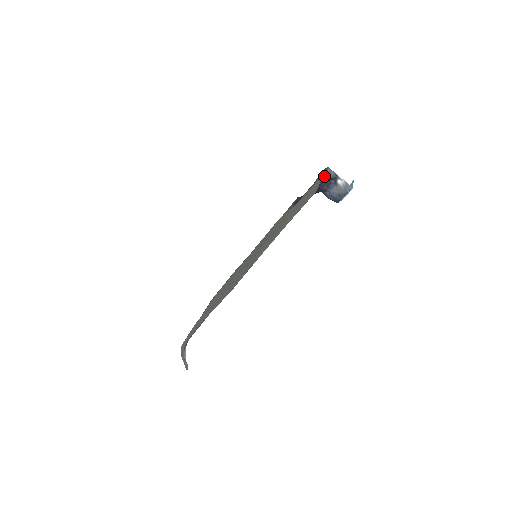
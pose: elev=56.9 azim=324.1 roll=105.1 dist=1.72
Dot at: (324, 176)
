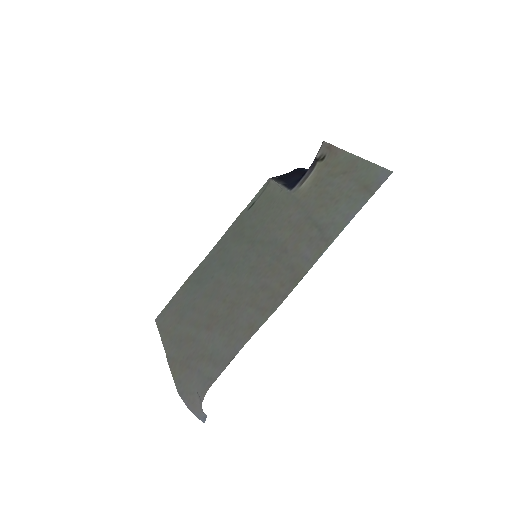
Dot at: occluded
